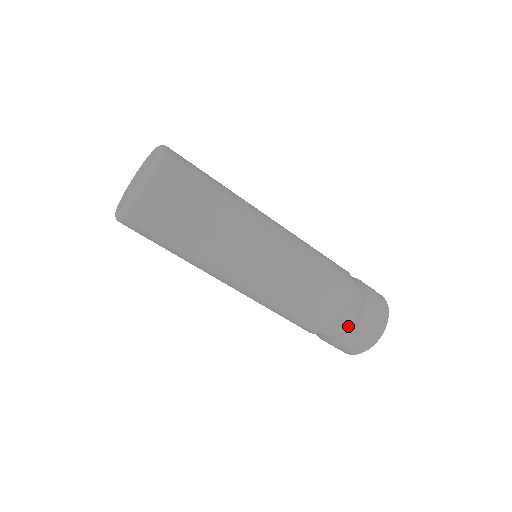
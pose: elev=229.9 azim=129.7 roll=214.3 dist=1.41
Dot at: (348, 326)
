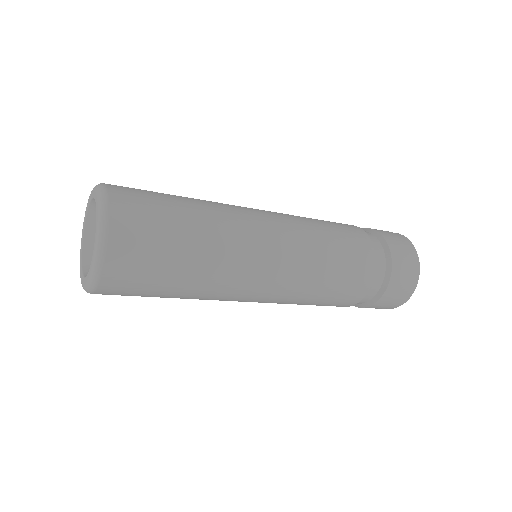
Dot at: (373, 298)
